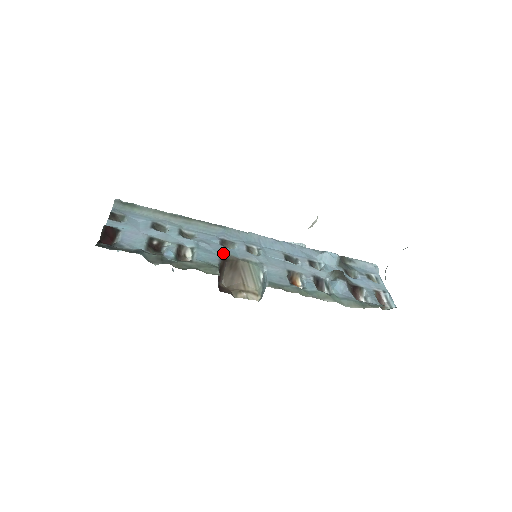
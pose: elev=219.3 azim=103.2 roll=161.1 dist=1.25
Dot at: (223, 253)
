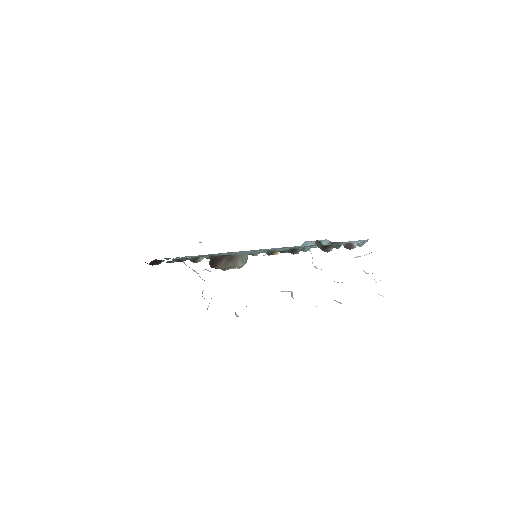
Dot at: (225, 255)
